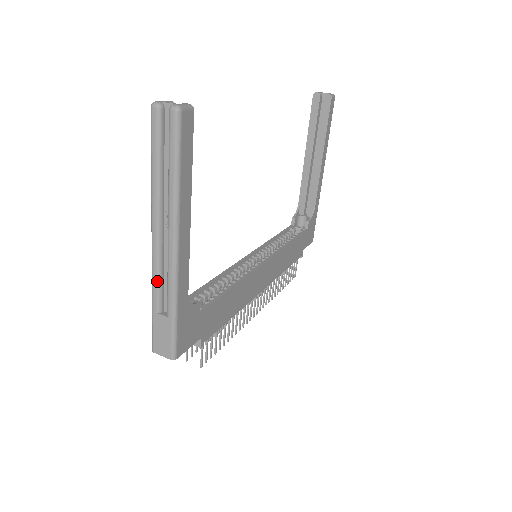
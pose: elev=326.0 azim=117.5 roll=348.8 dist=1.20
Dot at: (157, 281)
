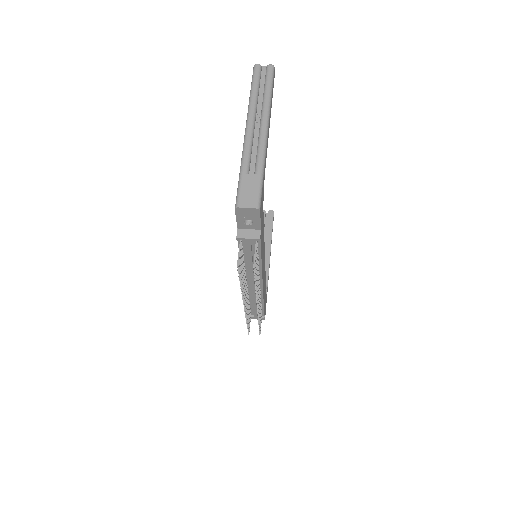
Dot at: (249, 152)
